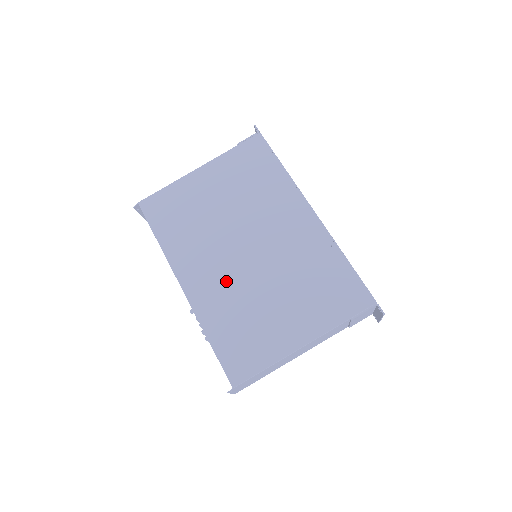
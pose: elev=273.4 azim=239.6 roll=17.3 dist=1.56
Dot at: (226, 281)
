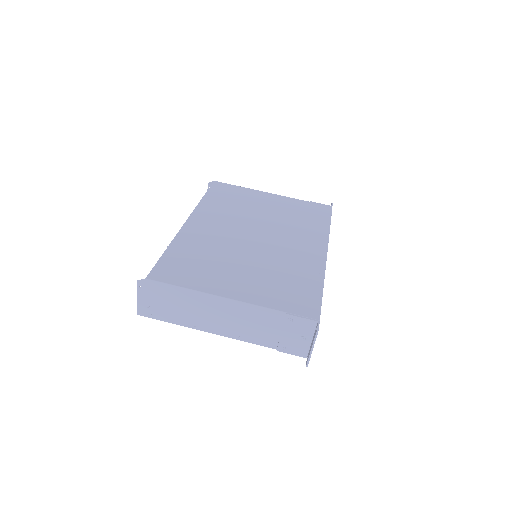
Dot at: (220, 237)
